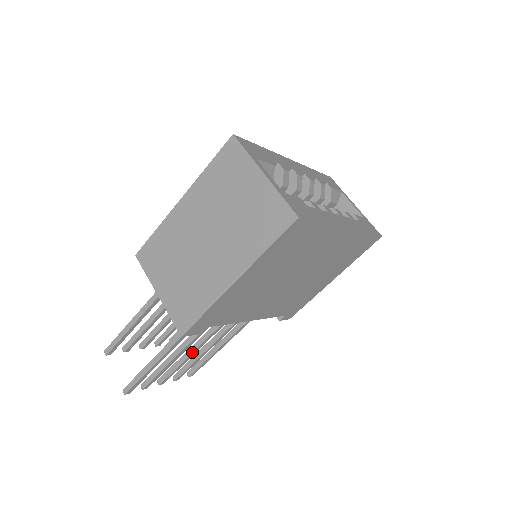
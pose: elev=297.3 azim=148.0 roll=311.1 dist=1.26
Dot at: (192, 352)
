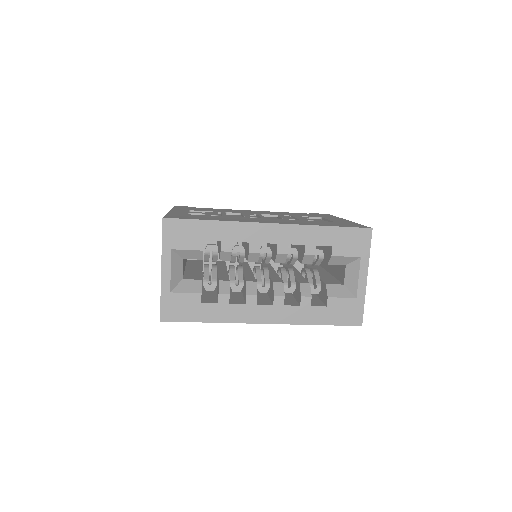
Dot at: occluded
